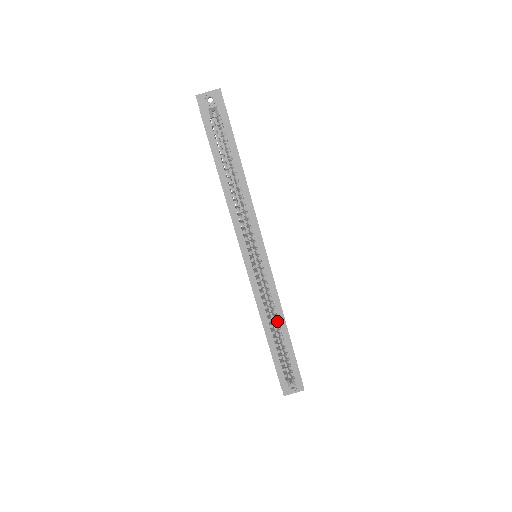
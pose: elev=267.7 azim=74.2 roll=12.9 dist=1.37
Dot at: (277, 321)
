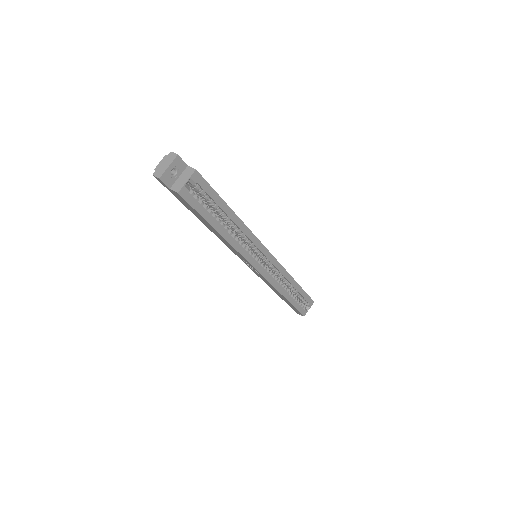
Dot at: (288, 284)
